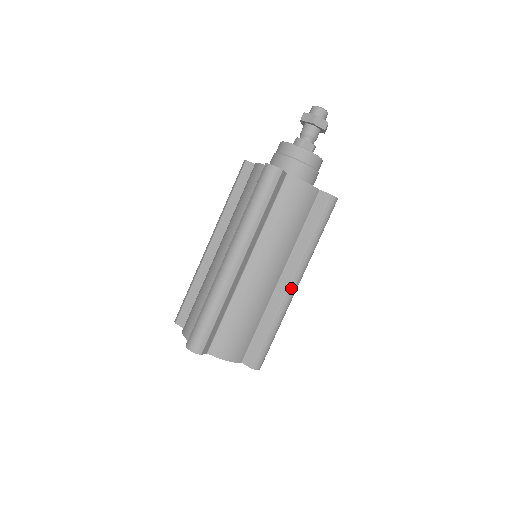
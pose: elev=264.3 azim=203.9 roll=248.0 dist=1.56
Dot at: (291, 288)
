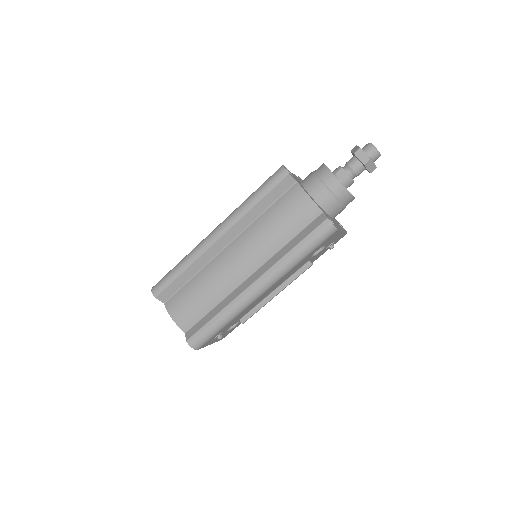
Dot at: (252, 288)
